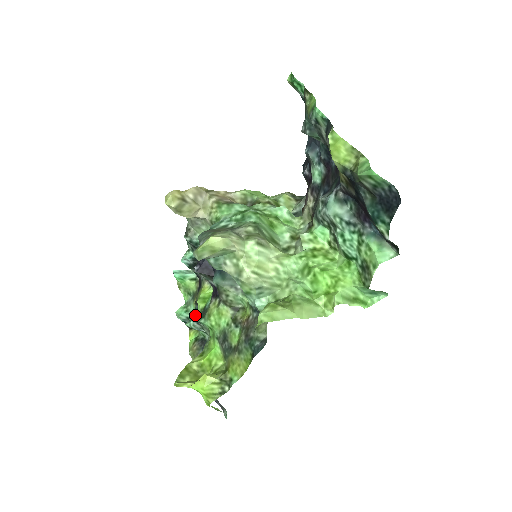
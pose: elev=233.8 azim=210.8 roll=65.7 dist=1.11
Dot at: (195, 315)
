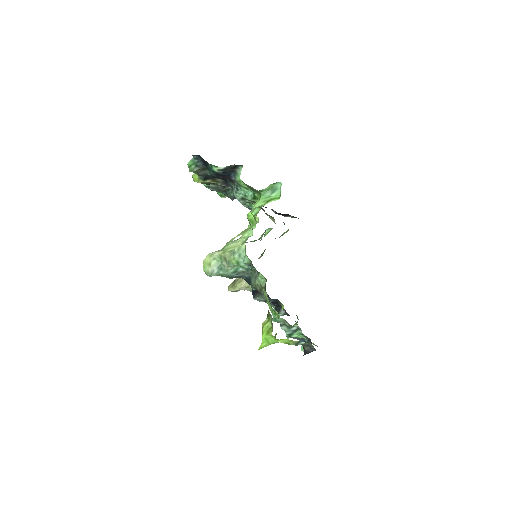
Dot at: occluded
